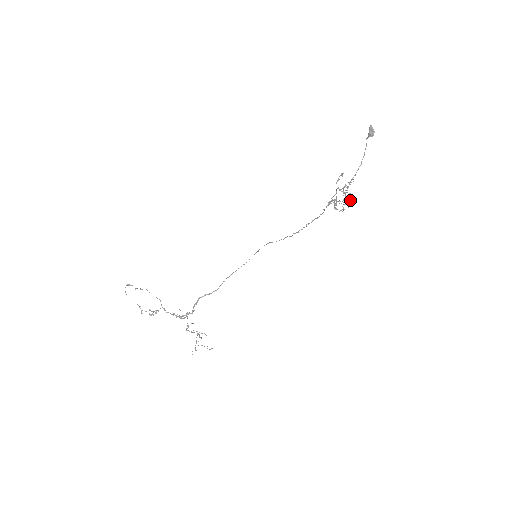
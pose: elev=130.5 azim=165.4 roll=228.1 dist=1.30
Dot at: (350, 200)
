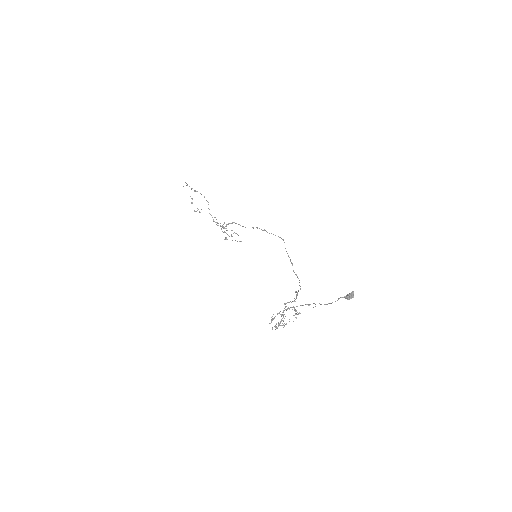
Dot at: (283, 327)
